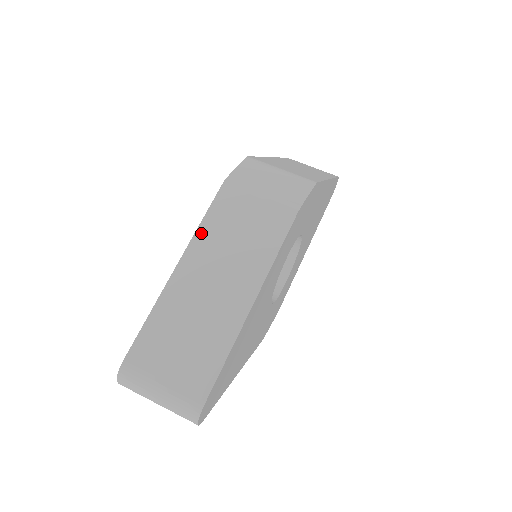
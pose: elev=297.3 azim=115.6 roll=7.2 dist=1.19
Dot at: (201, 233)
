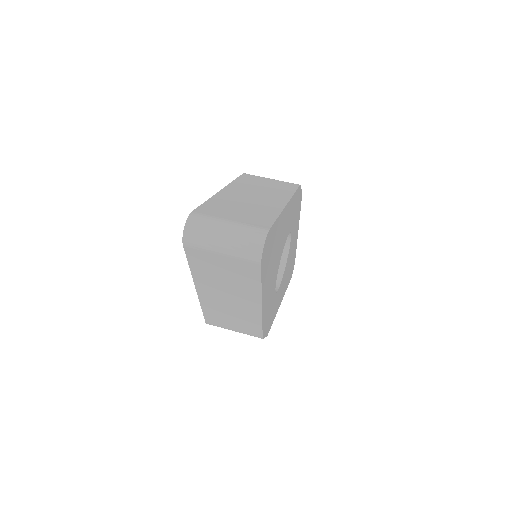
Dot at: (235, 183)
